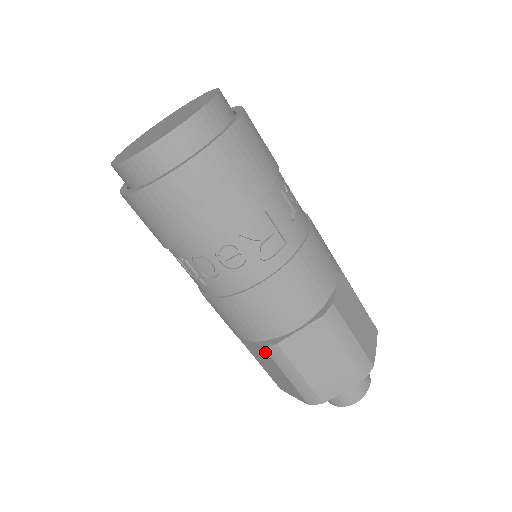
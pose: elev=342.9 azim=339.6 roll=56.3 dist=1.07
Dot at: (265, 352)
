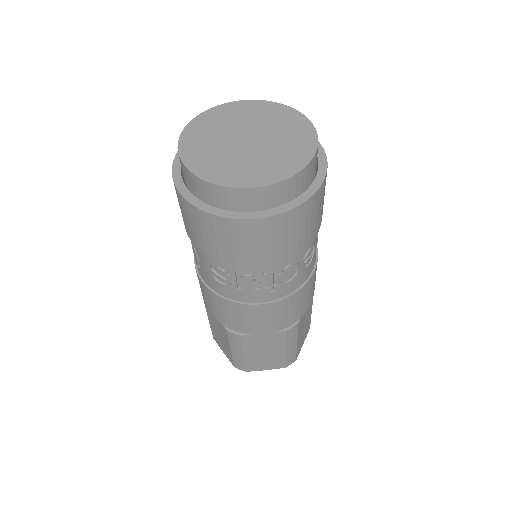
Dot at: (282, 336)
